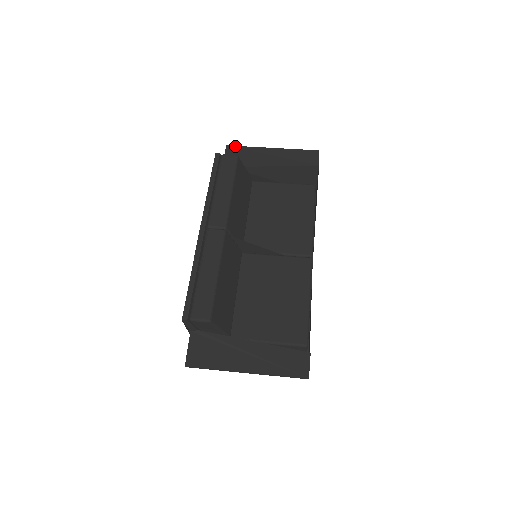
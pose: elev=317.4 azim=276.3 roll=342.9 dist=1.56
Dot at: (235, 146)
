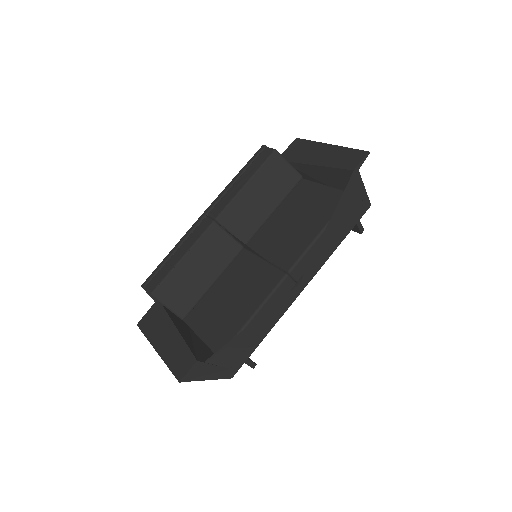
Dot at: (302, 139)
